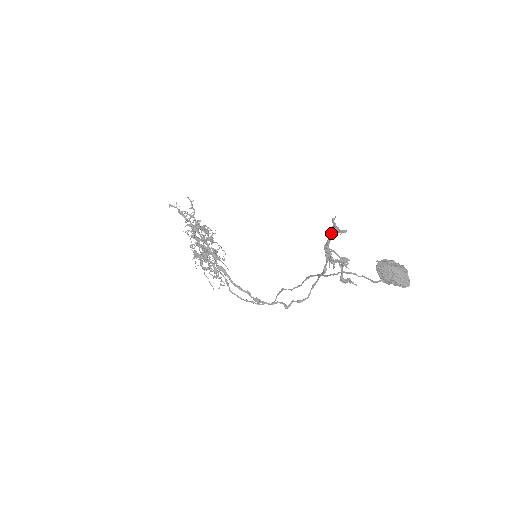
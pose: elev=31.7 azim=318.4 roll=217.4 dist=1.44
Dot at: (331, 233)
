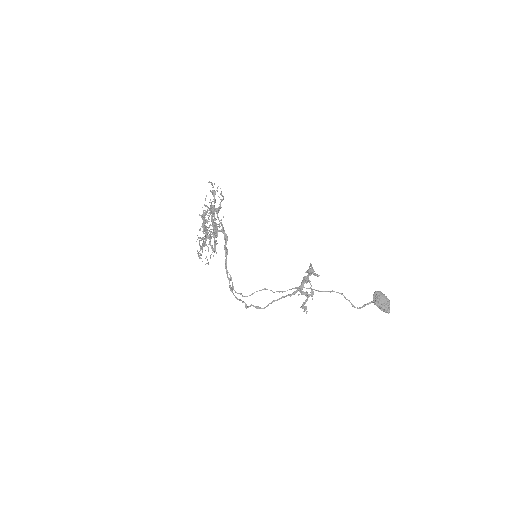
Dot at: (309, 271)
